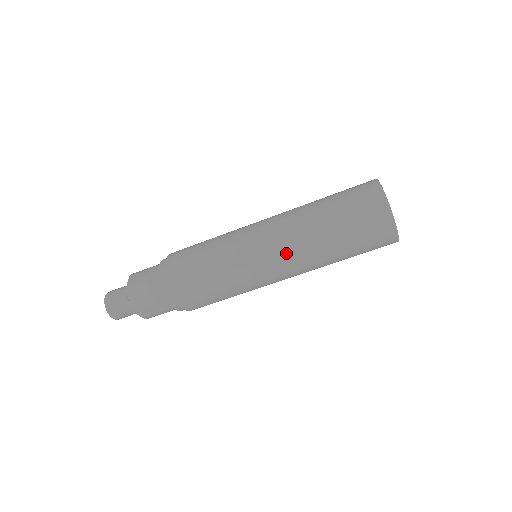
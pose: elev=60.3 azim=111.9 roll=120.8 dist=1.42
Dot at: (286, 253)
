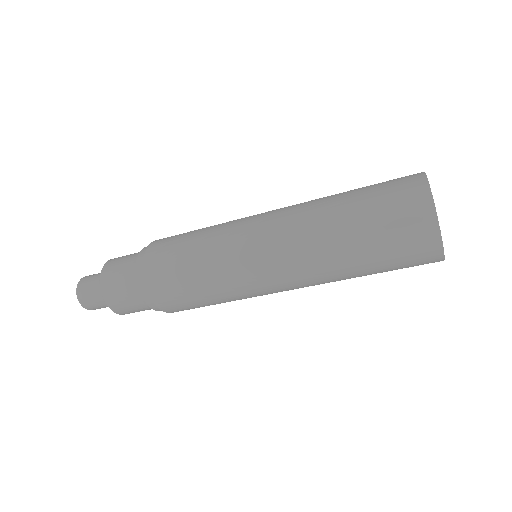
Dot at: (292, 271)
